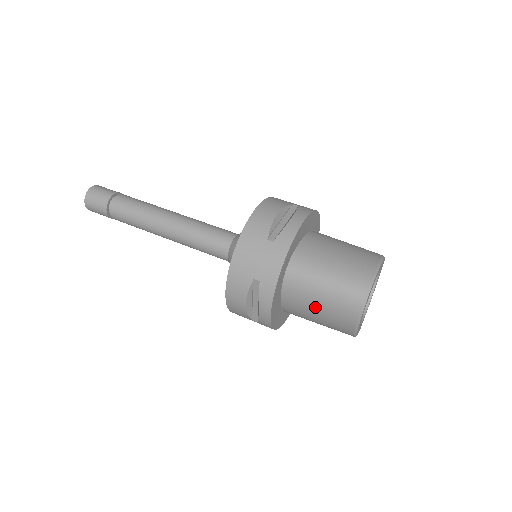
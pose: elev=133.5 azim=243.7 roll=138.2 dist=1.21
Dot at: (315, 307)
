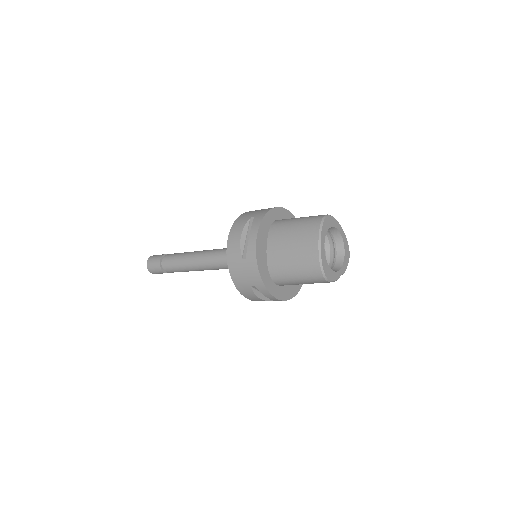
Dot at: (290, 235)
